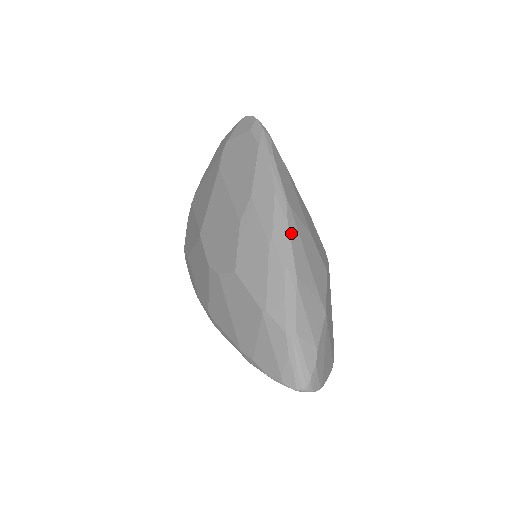
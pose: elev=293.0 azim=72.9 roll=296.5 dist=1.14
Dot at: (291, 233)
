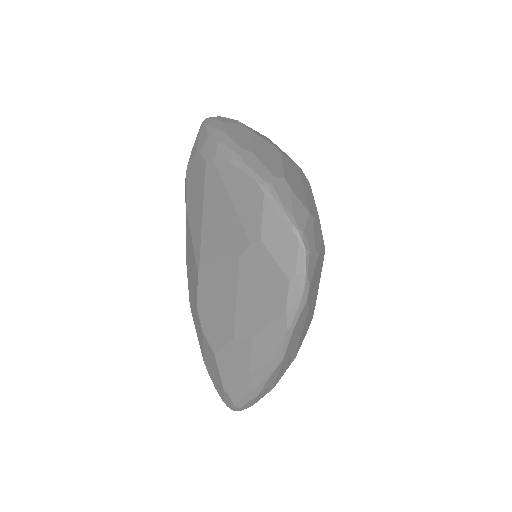
Dot at: (271, 377)
